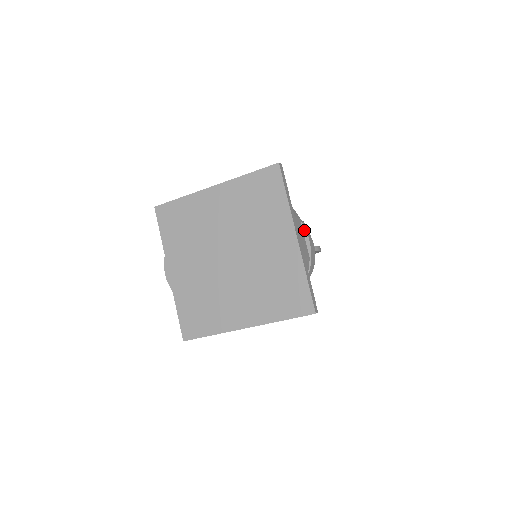
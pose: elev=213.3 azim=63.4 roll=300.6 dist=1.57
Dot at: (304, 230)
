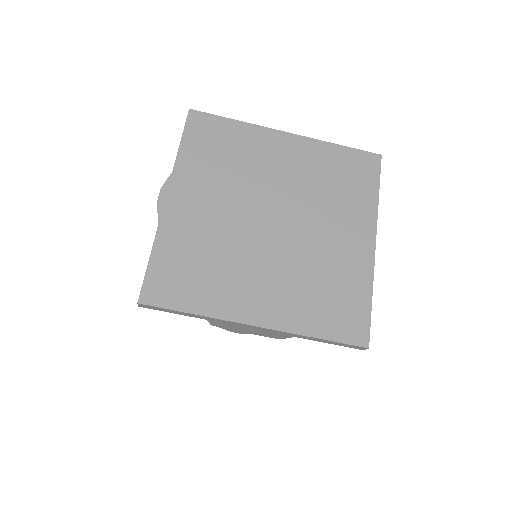
Dot at: occluded
